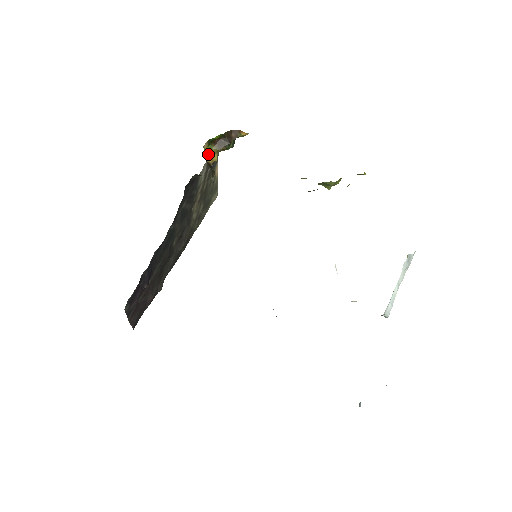
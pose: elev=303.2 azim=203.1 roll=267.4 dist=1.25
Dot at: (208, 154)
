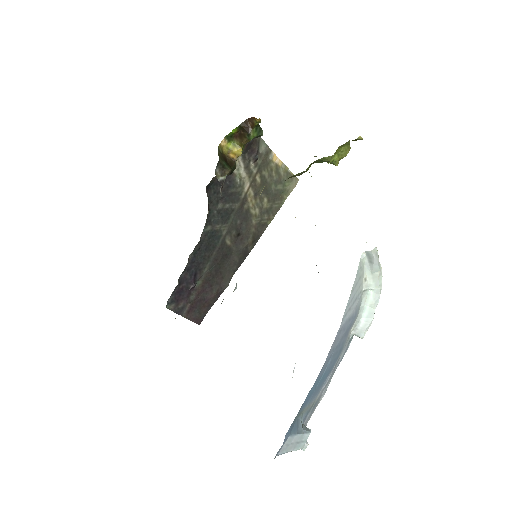
Dot at: (231, 150)
